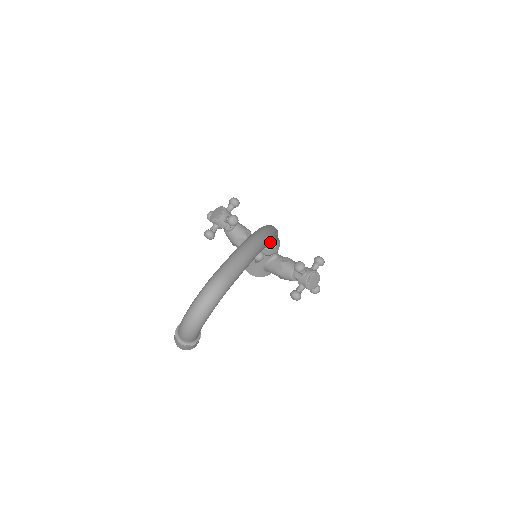
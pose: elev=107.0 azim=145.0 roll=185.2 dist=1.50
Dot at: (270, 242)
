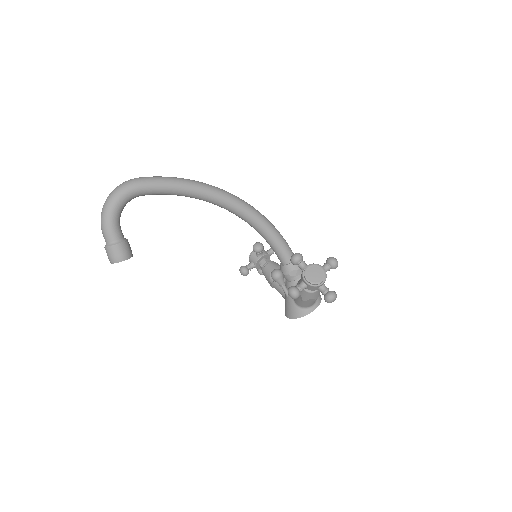
Dot at: (268, 239)
